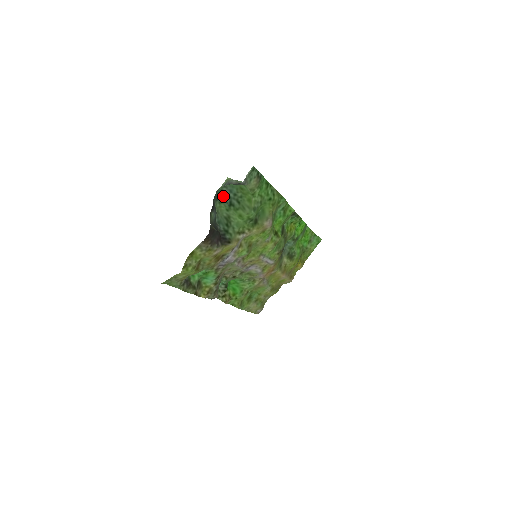
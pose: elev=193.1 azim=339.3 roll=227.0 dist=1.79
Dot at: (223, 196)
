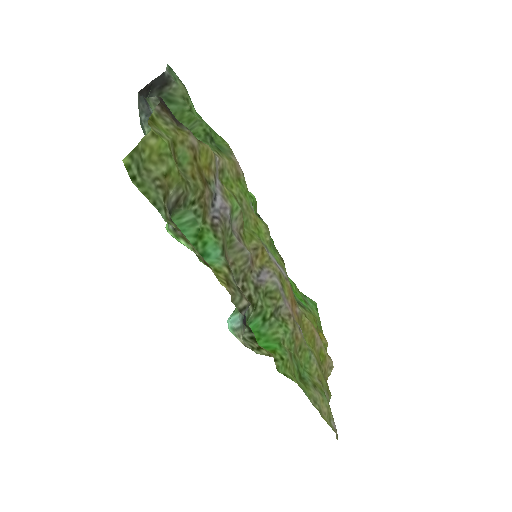
Dot at: occluded
